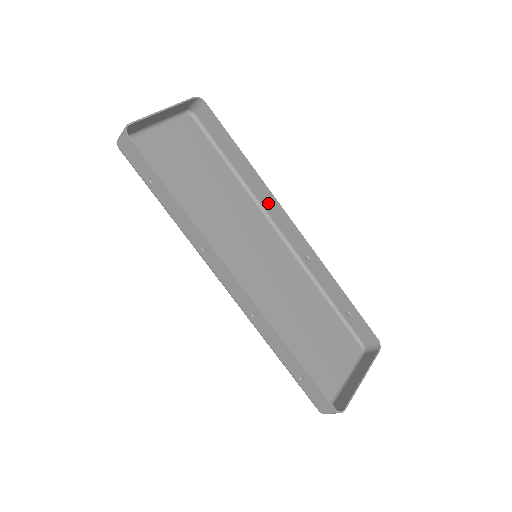
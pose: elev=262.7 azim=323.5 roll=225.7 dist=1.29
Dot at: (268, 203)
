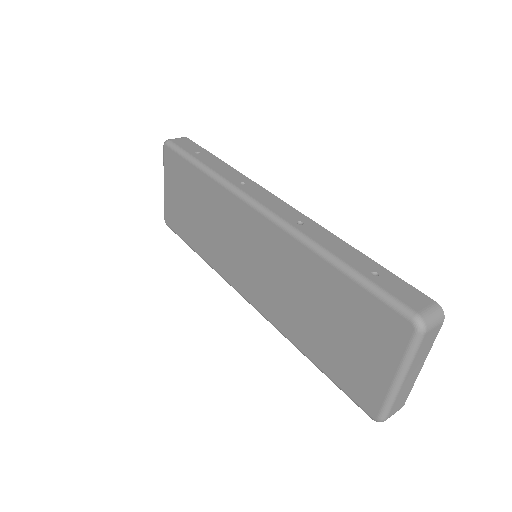
Dot at: occluded
